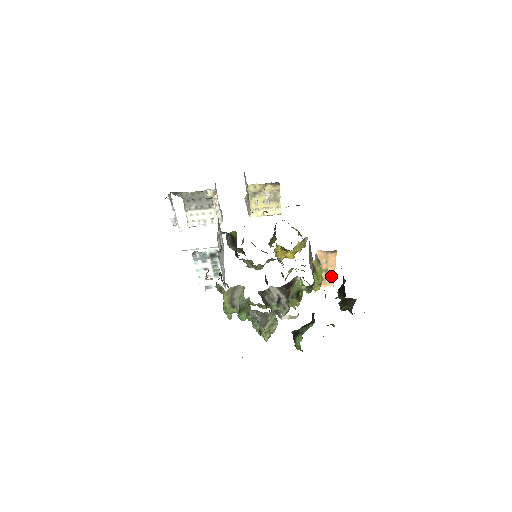
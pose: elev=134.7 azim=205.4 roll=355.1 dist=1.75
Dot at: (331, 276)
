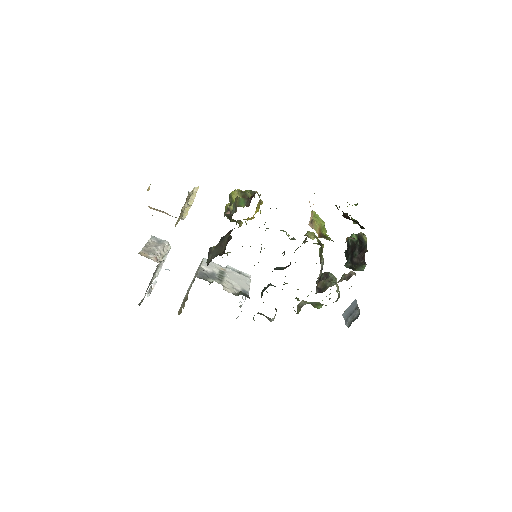
Dot at: occluded
